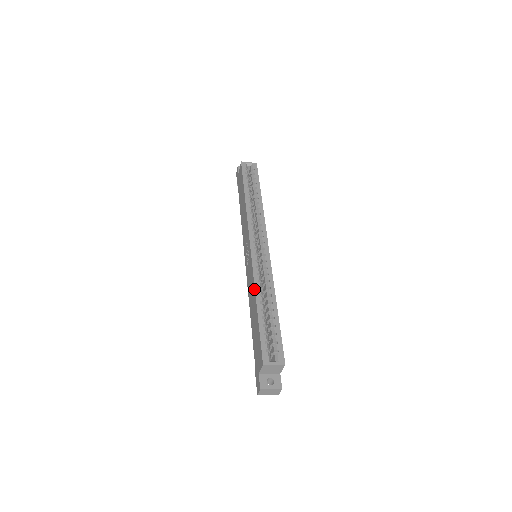
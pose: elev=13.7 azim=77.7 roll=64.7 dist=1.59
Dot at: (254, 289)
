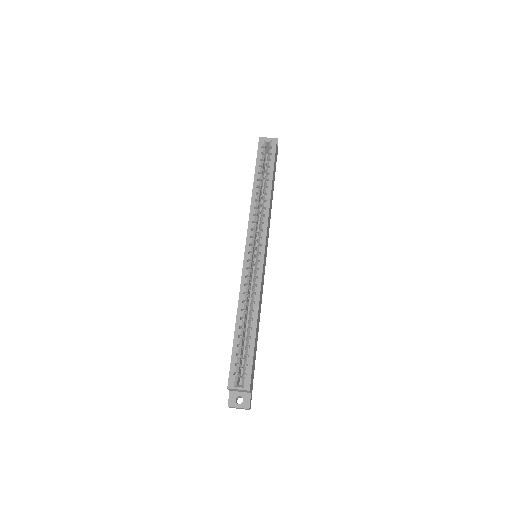
Dot at: (238, 302)
